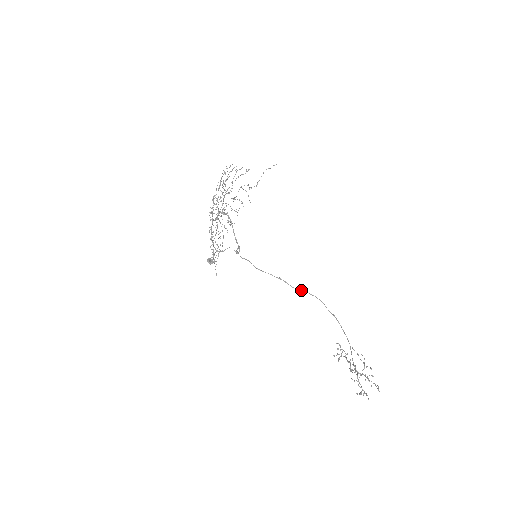
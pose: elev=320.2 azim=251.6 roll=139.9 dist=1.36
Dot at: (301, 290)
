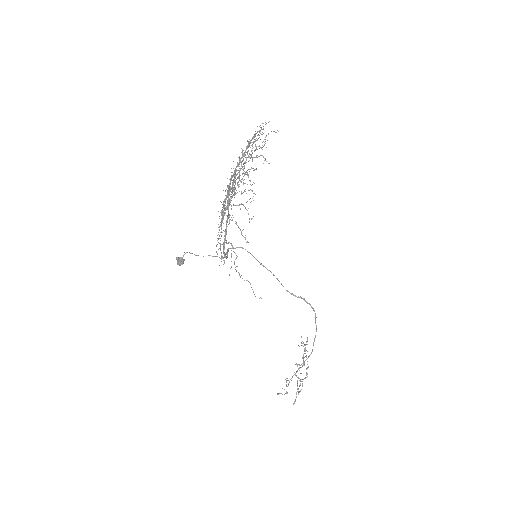
Dot at: occluded
